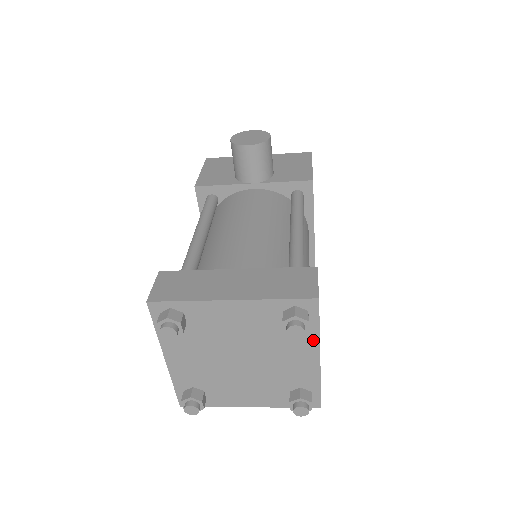
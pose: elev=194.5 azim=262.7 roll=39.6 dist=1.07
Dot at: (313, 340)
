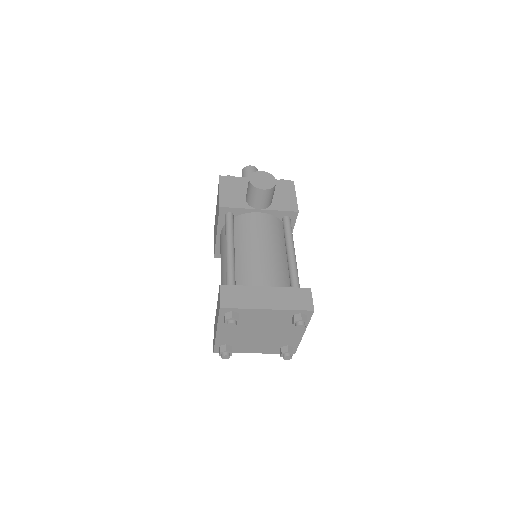
Dot at: occluded
